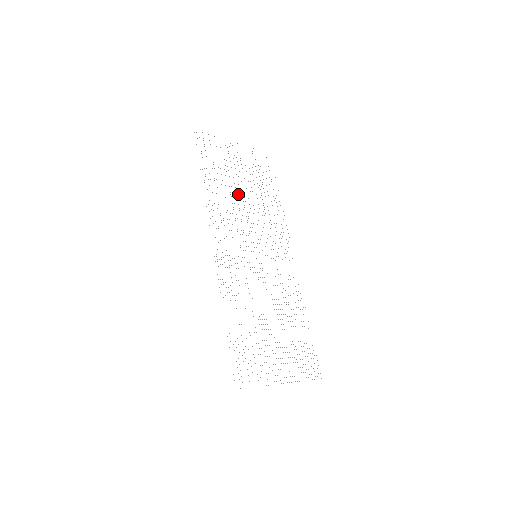
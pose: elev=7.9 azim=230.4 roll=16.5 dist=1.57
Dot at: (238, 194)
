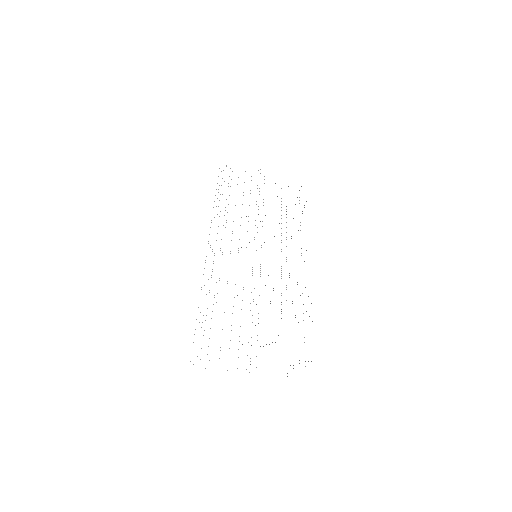
Dot at: occluded
